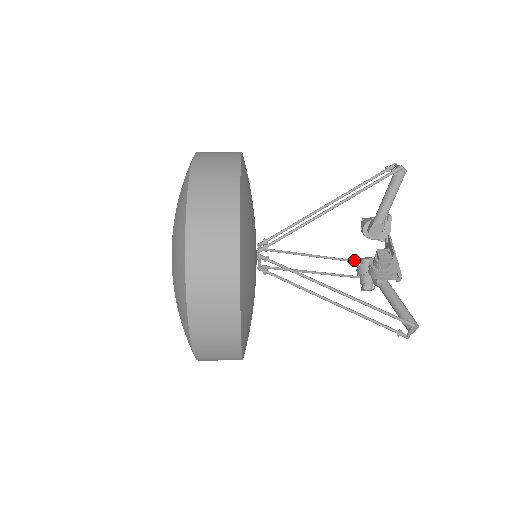
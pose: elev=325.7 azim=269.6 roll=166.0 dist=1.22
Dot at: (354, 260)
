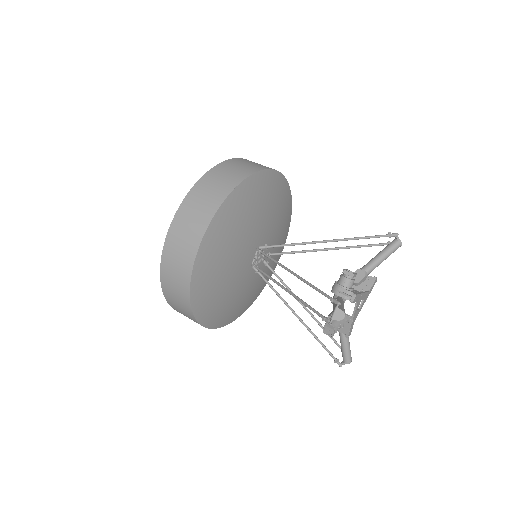
Dot at: (336, 341)
